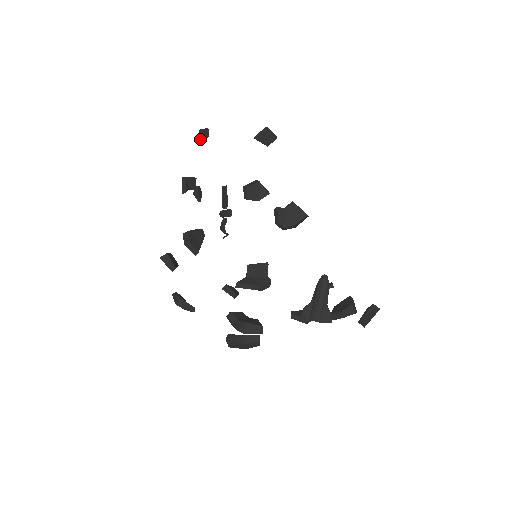
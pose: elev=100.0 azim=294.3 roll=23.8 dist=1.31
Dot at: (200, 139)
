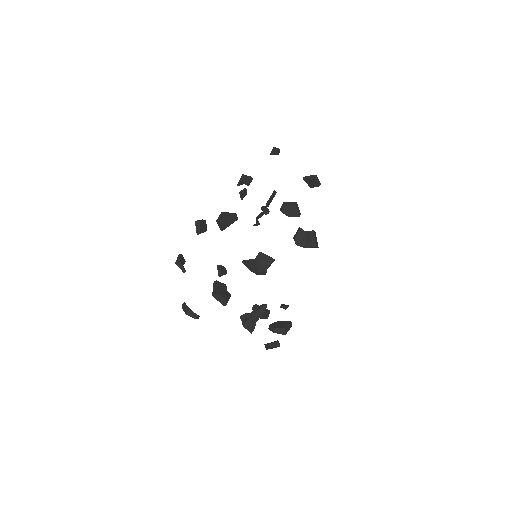
Dot at: (271, 154)
